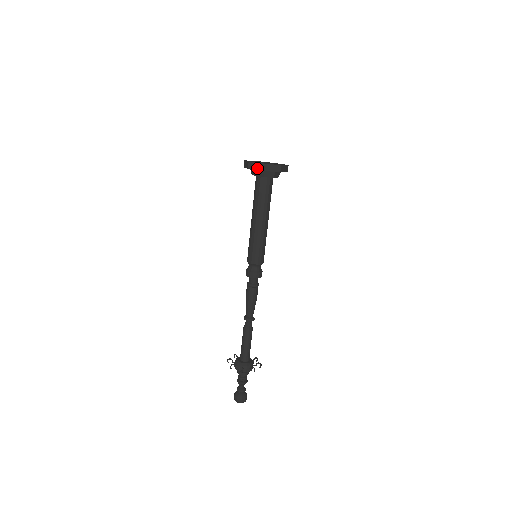
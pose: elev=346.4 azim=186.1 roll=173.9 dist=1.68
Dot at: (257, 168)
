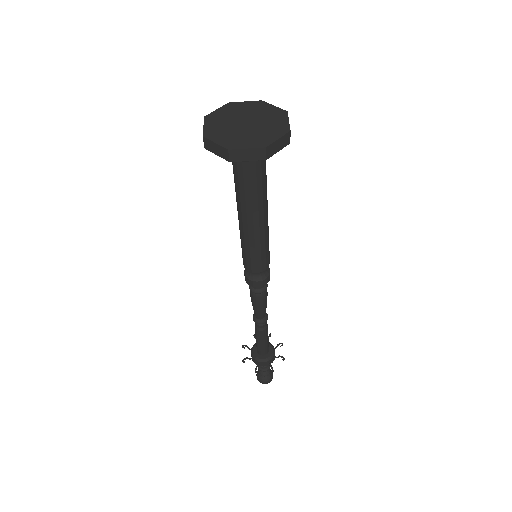
Dot at: occluded
